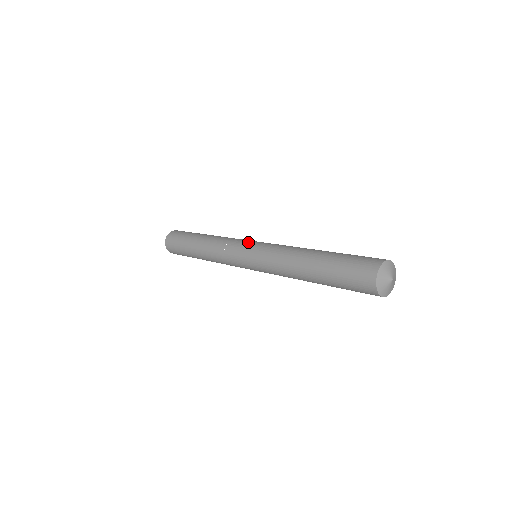
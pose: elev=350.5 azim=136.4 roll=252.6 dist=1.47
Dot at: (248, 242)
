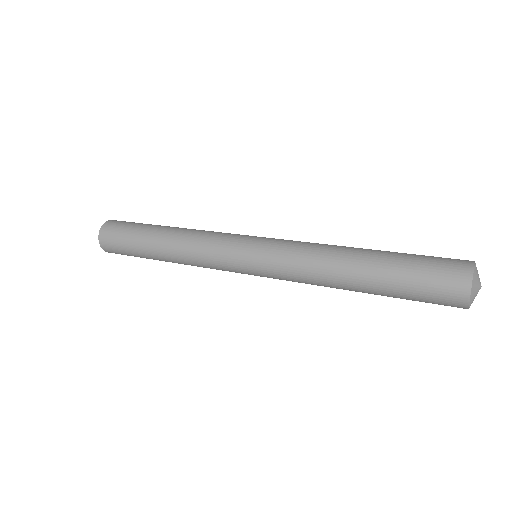
Dot at: (241, 246)
